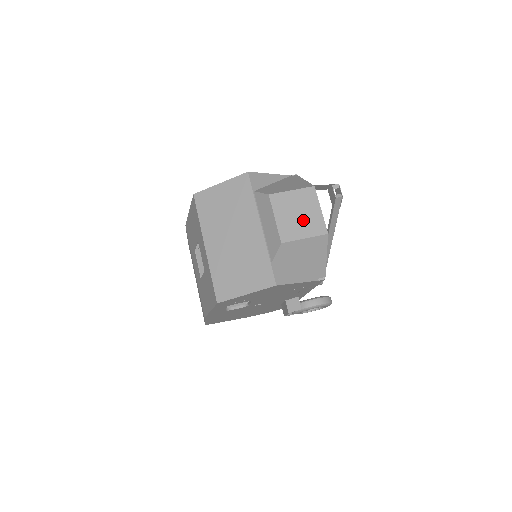
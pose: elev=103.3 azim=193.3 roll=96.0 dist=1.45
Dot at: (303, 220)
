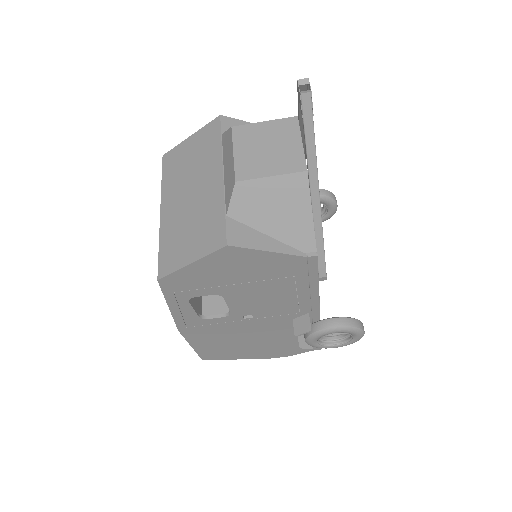
Dot at: (273, 154)
